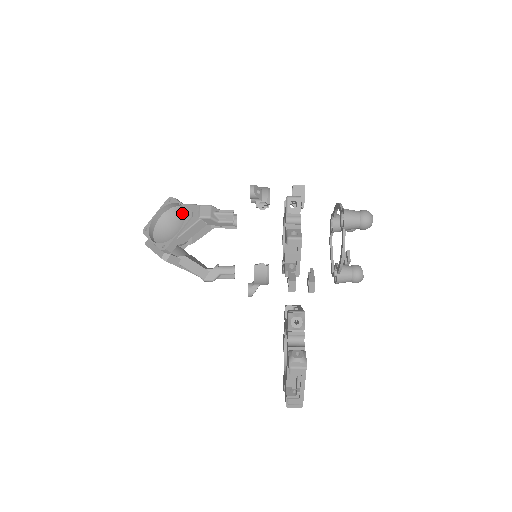
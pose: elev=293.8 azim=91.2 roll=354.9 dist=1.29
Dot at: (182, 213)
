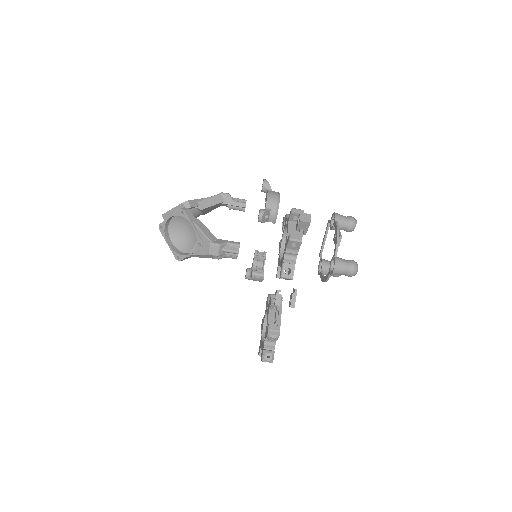
Dot at: occluded
